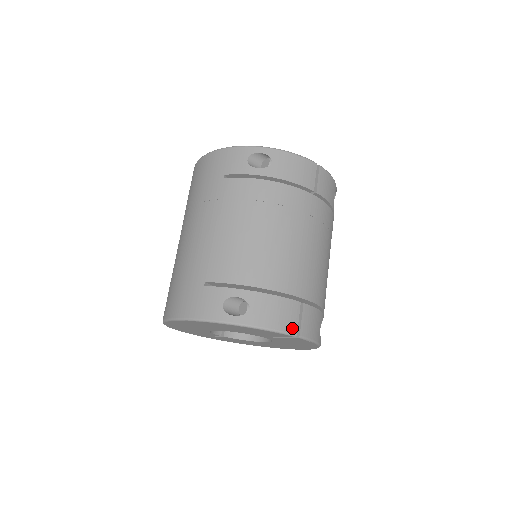
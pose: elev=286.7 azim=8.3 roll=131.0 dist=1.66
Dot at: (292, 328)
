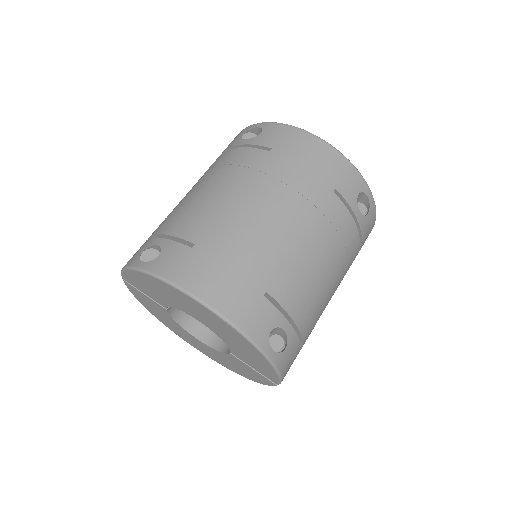
Dot at: occluded
